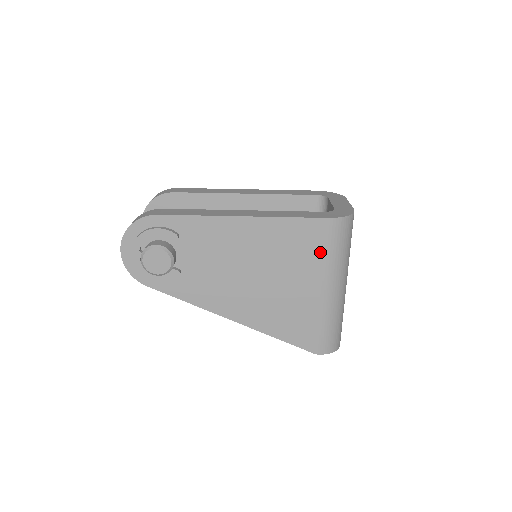
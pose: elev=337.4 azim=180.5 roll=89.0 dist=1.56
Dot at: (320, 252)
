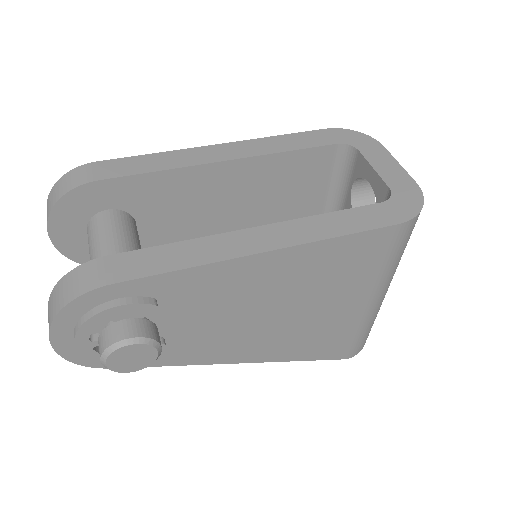
Dot at: (377, 265)
